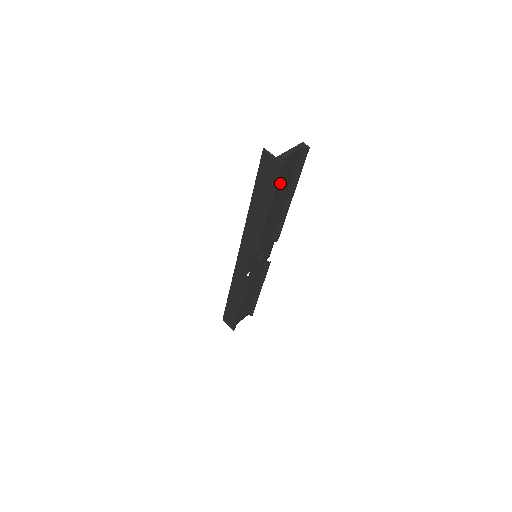
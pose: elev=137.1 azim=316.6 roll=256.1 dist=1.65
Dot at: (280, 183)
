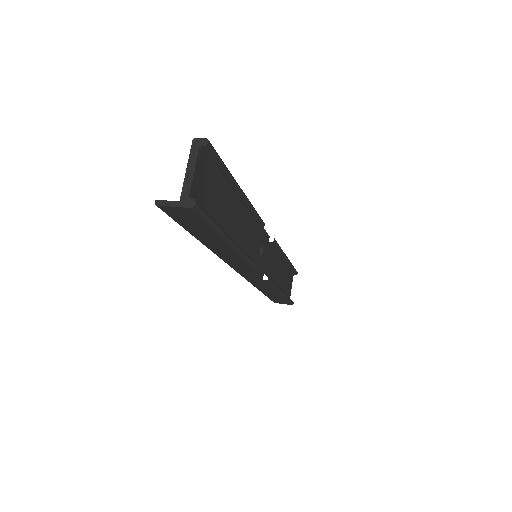
Dot at: (213, 205)
